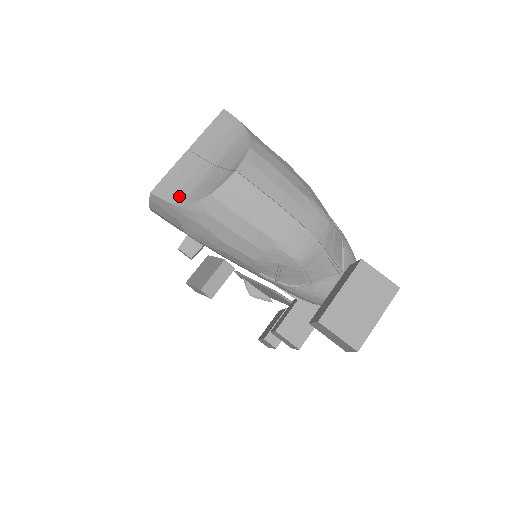
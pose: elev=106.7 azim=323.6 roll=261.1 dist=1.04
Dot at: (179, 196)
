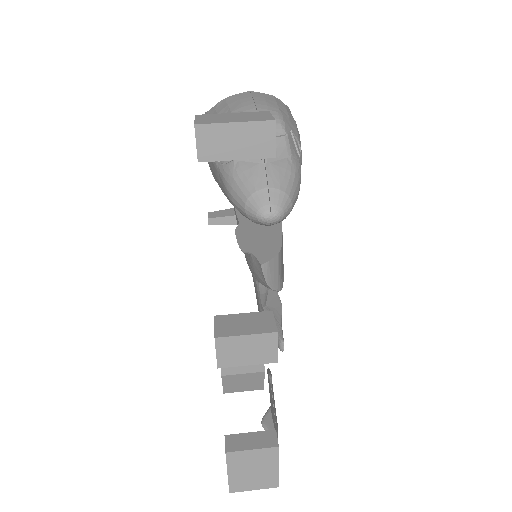
Dot at: occluded
